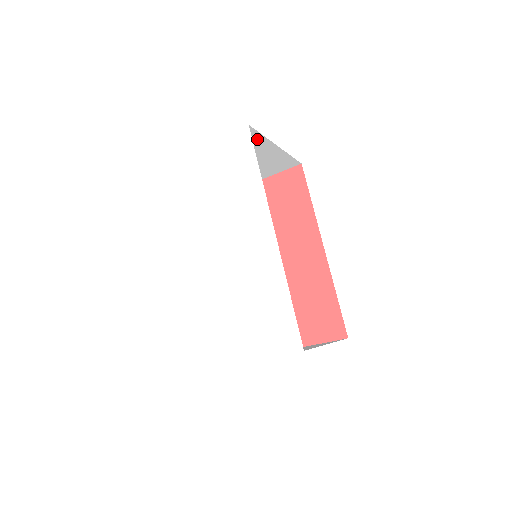
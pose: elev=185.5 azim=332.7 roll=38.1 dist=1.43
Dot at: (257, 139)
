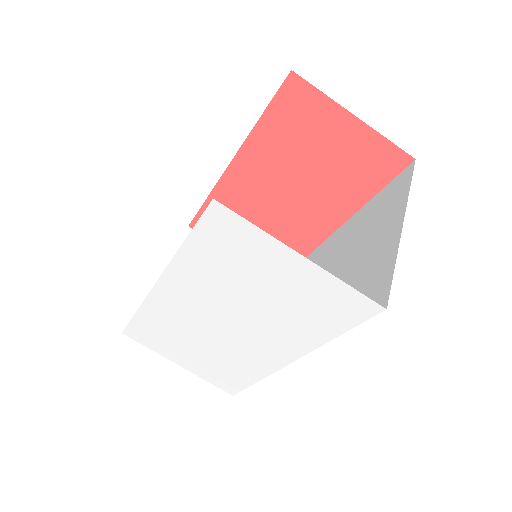
Dot at: occluded
